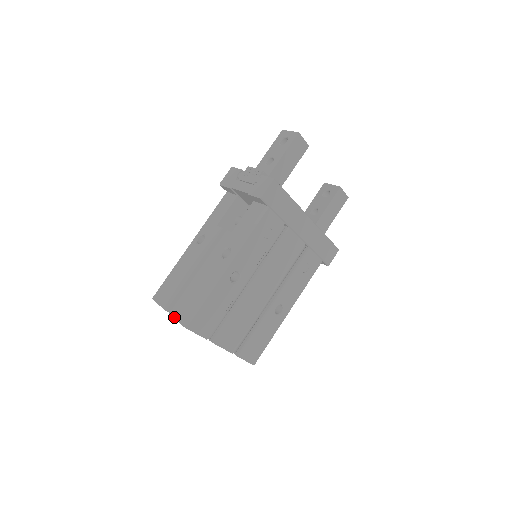
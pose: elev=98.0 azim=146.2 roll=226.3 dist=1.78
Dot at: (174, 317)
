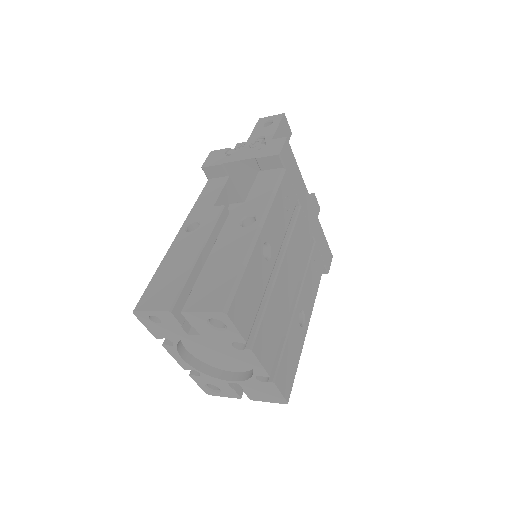
Dot at: (195, 310)
